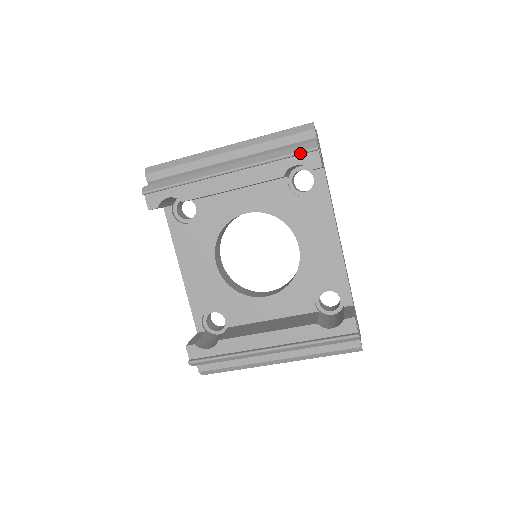
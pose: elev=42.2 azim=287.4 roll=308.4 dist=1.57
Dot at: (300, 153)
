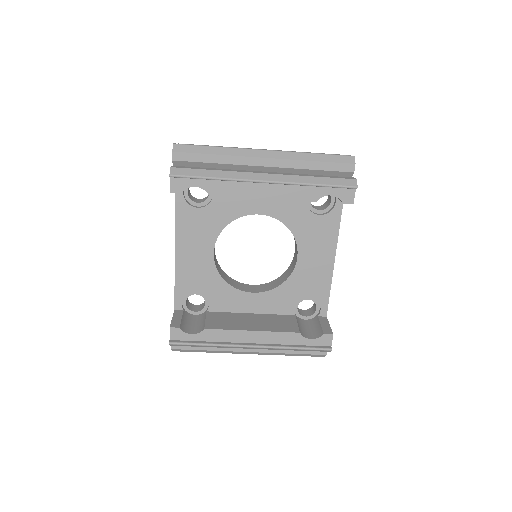
Dot at: (340, 187)
